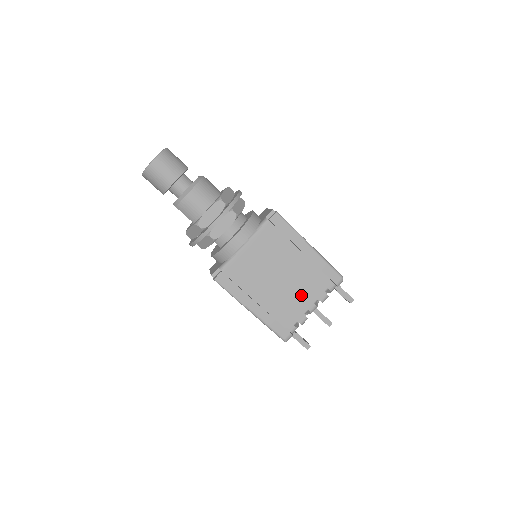
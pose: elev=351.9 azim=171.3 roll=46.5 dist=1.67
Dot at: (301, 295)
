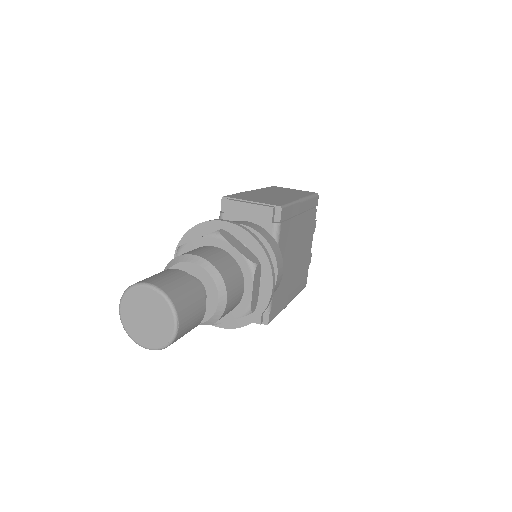
Dot at: (307, 245)
